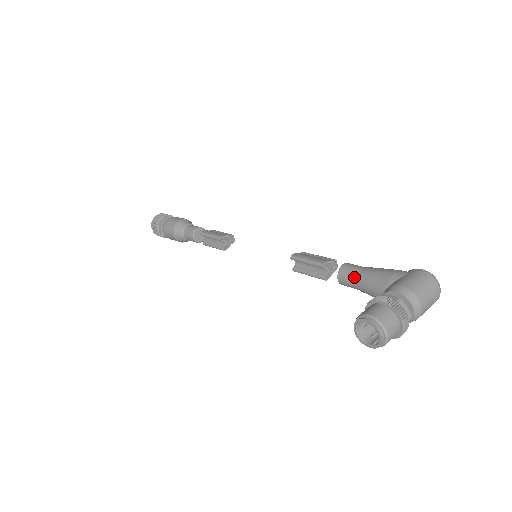
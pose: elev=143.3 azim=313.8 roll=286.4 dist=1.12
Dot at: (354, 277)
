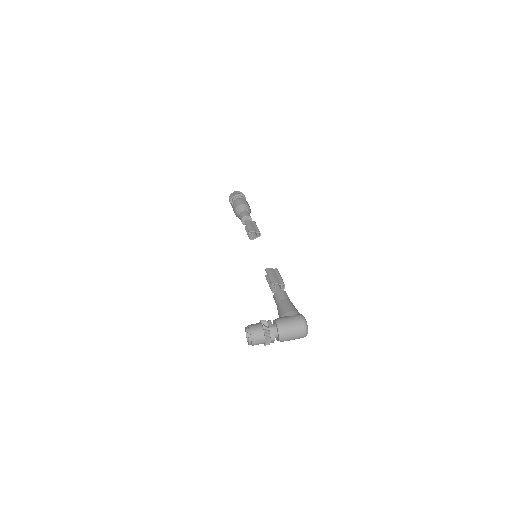
Dot at: (277, 301)
